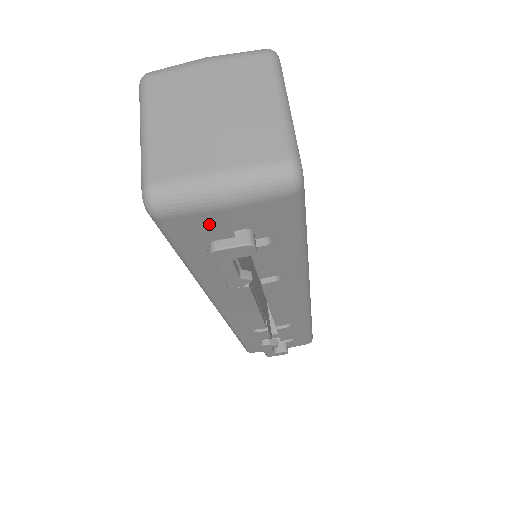
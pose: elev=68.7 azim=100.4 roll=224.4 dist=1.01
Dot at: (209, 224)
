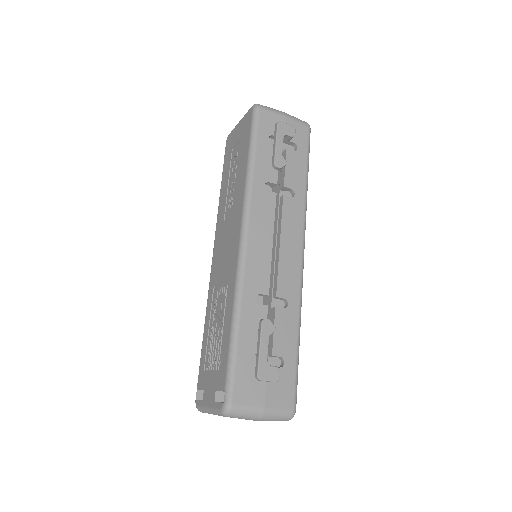
Dot at: occluded
